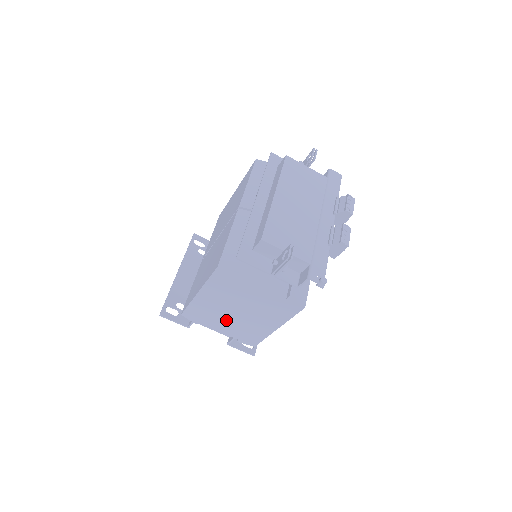
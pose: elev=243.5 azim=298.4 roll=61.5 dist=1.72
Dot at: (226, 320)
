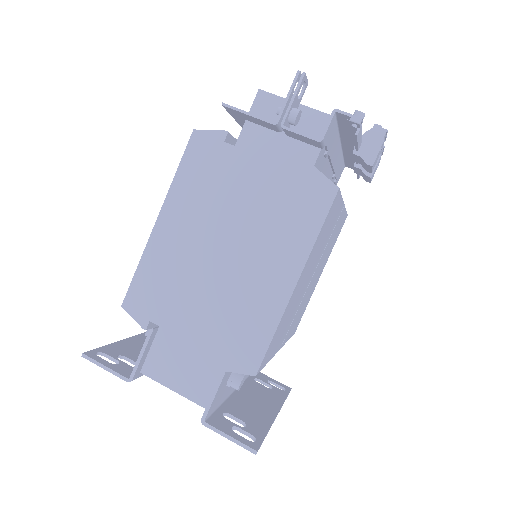
Dot at: (201, 292)
